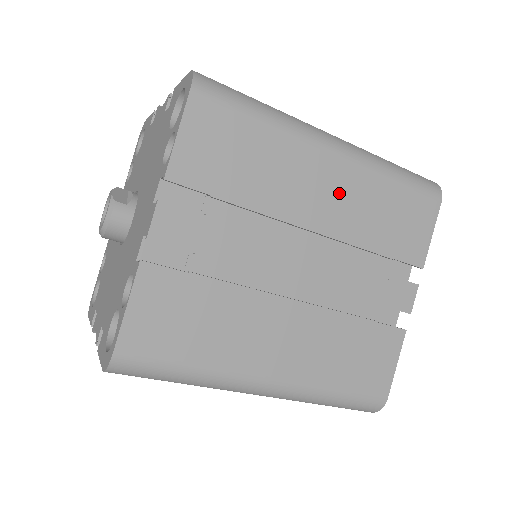
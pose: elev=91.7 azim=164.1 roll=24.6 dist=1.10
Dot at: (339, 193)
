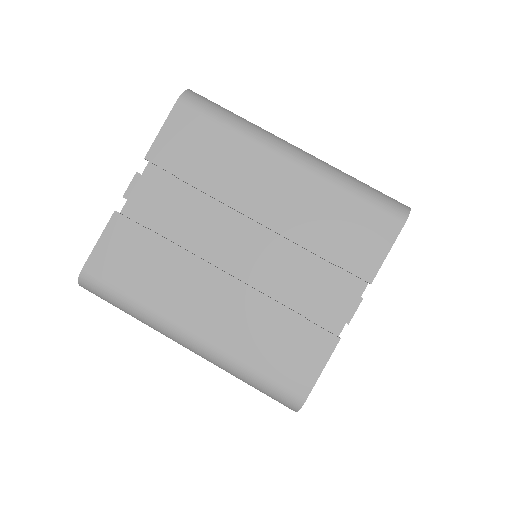
Dot at: (288, 194)
